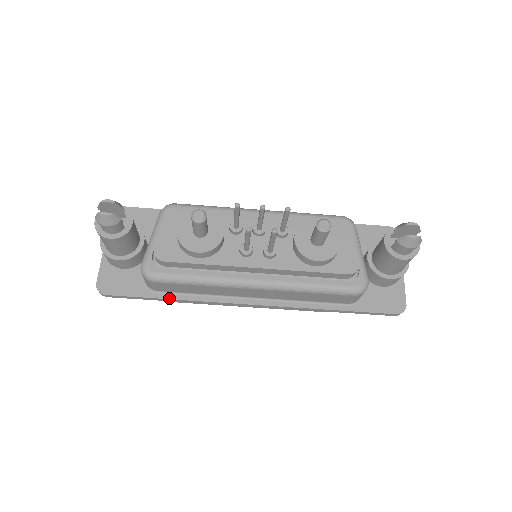
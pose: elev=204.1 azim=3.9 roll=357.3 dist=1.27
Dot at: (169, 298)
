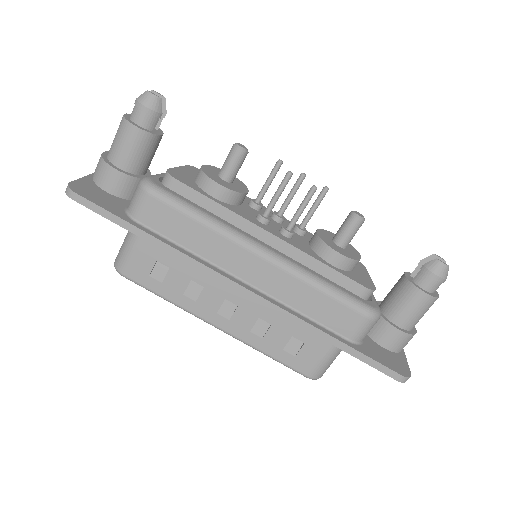
Dot at: (148, 232)
